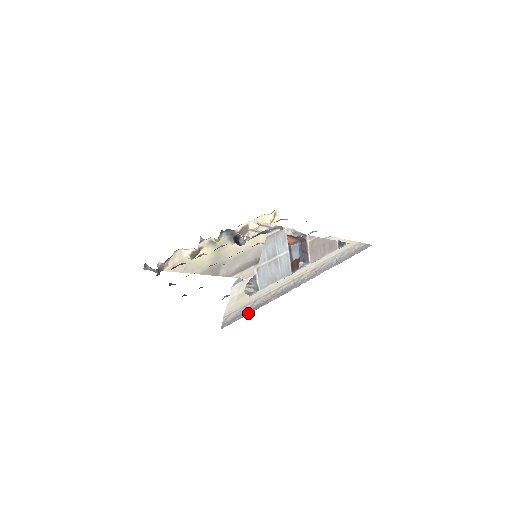
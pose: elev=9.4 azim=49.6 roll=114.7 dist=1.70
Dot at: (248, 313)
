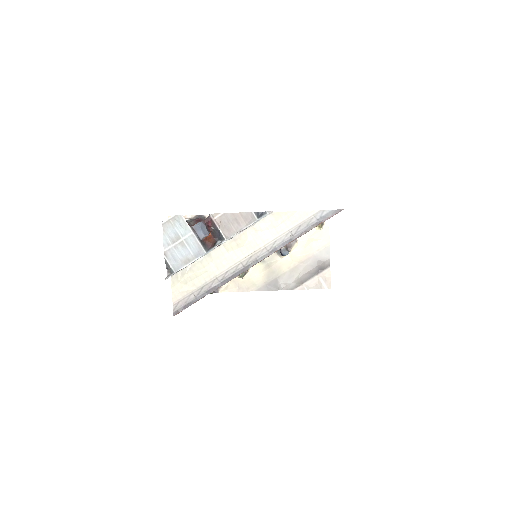
Dot at: (197, 300)
